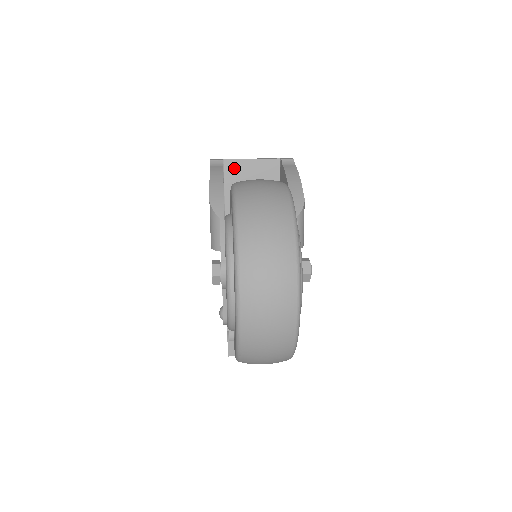
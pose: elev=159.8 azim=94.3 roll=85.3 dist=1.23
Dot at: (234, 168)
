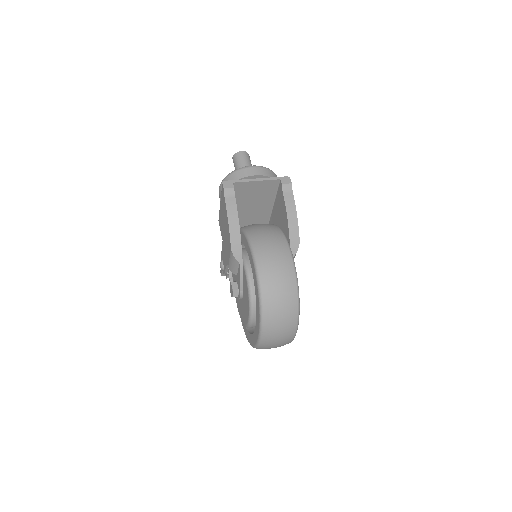
Dot at: (241, 187)
